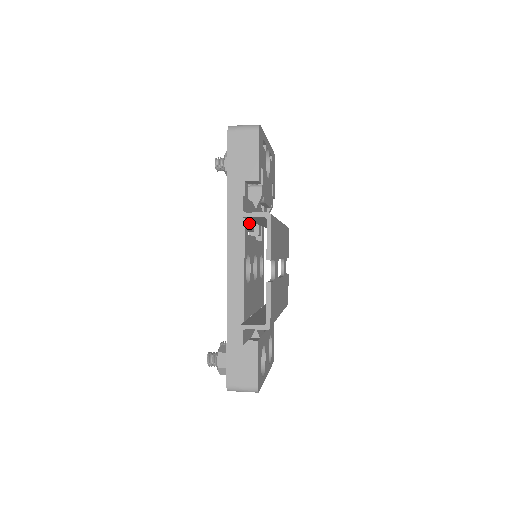
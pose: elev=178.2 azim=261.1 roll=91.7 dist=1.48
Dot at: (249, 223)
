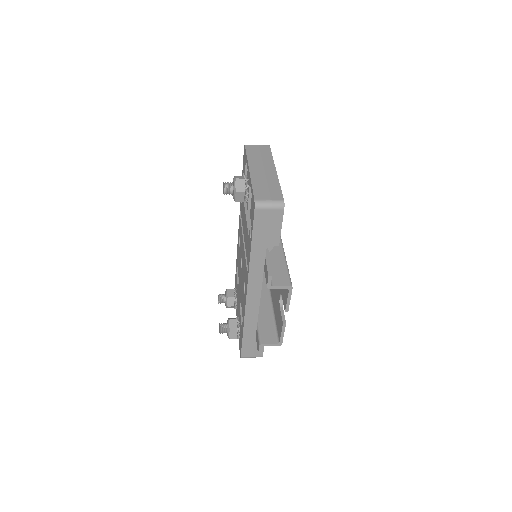
Dot at: occluded
